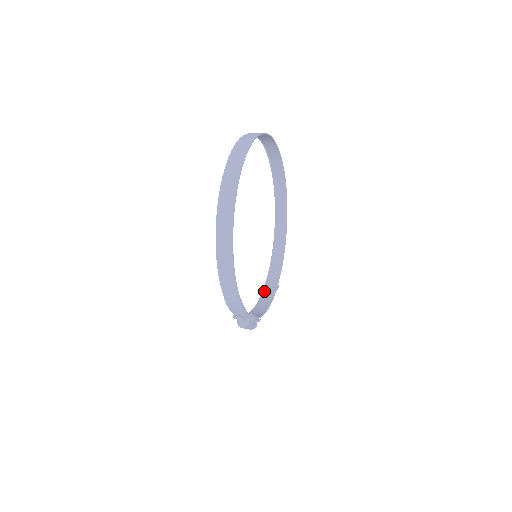
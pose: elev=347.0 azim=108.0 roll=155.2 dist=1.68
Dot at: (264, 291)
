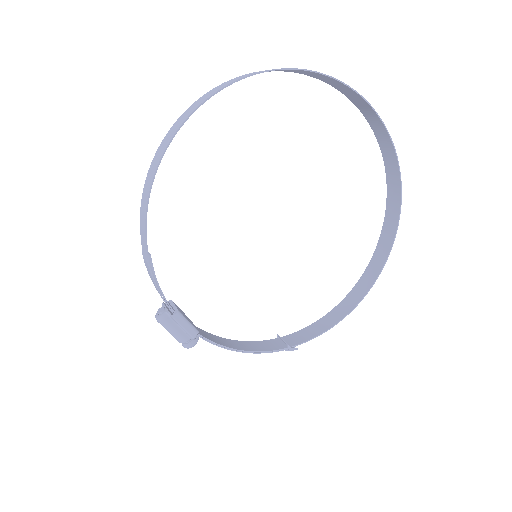
Dot at: (272, 340)
